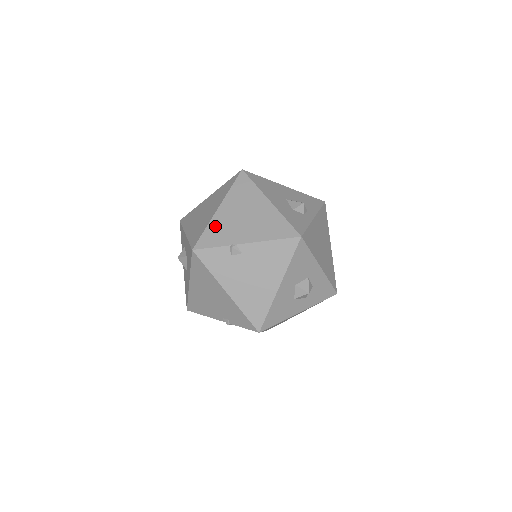
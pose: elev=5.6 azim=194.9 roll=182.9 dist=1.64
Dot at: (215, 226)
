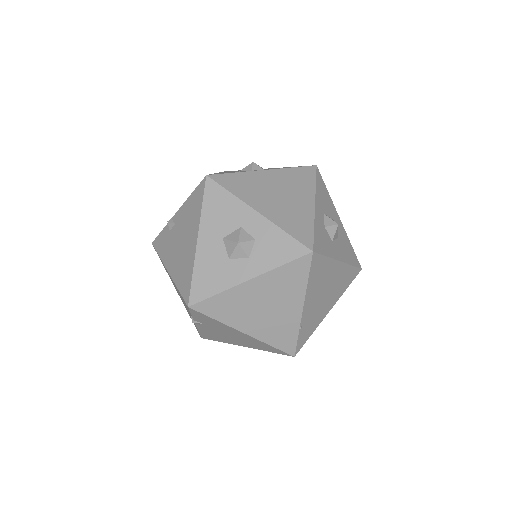
Dot at: occluded
